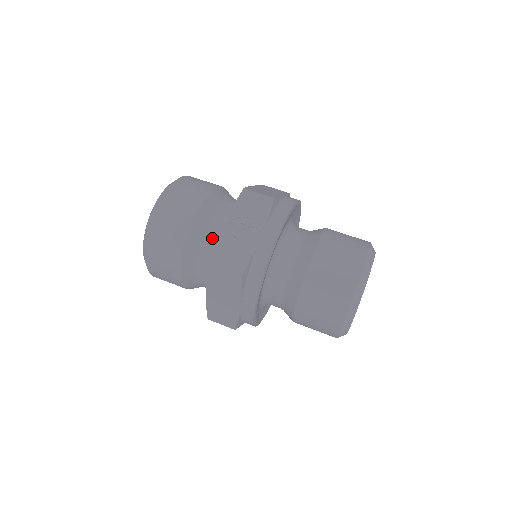
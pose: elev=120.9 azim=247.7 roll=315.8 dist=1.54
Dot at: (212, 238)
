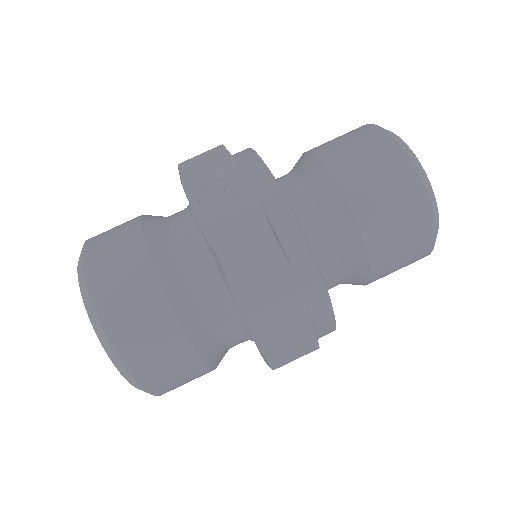
Dot at: (190, 252)
